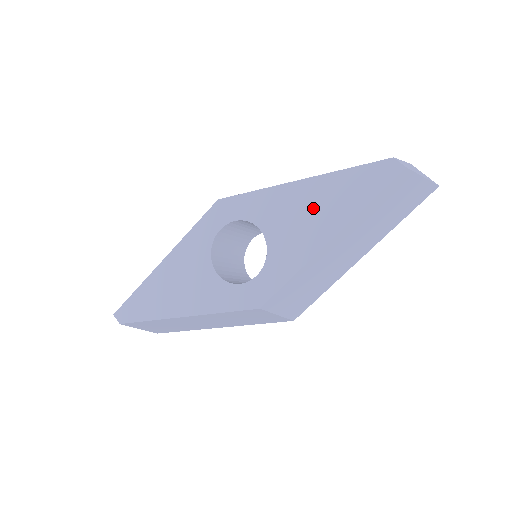
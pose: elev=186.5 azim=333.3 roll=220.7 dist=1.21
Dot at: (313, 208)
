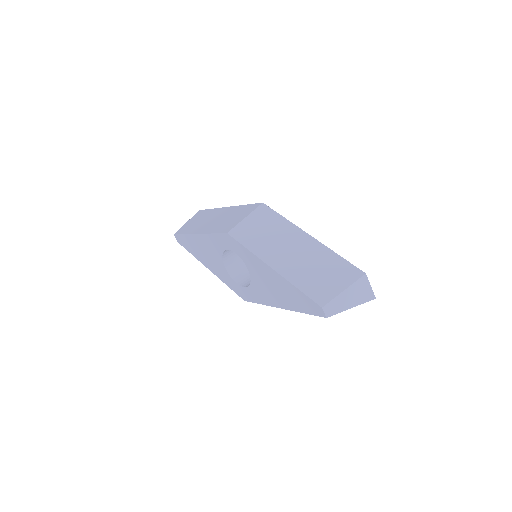
Dot at: (276, 288)
